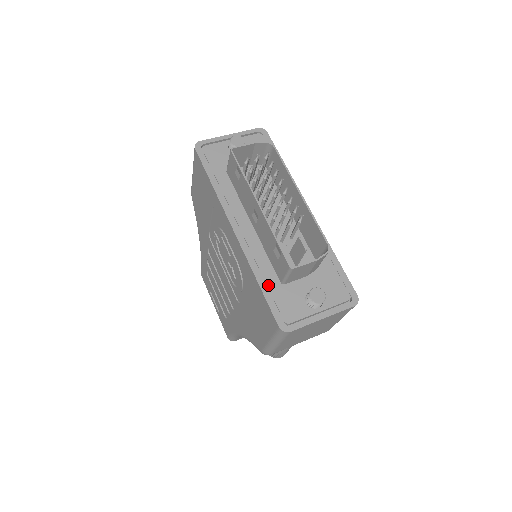
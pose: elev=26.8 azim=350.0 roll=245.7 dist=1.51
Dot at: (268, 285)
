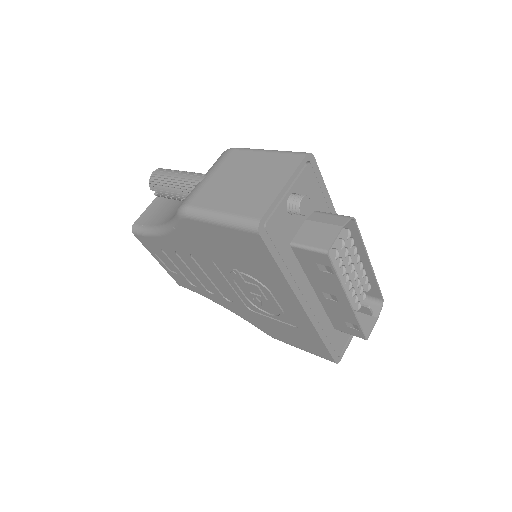
Dot at: (329, 338)
